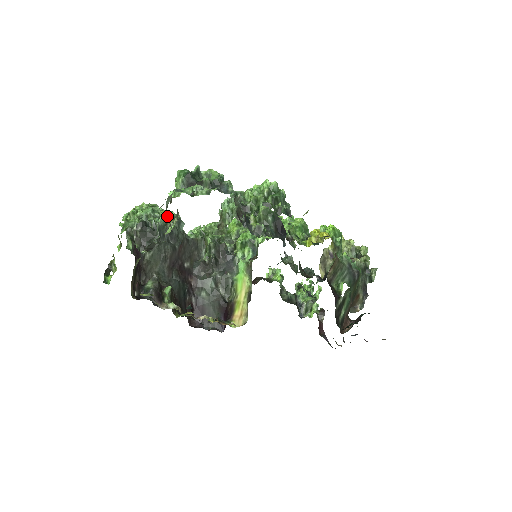
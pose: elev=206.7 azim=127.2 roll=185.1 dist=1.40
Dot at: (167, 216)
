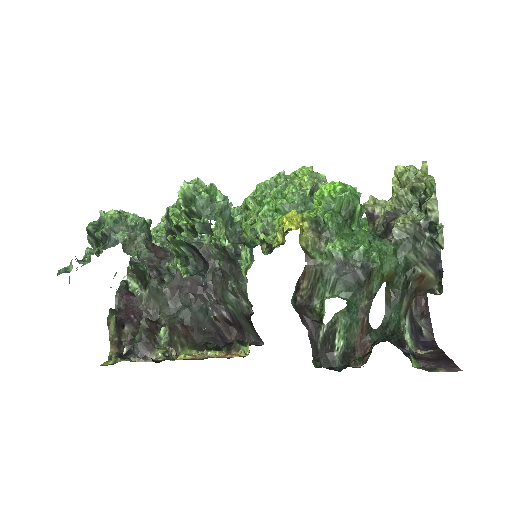
Dot at: (158, 239)
